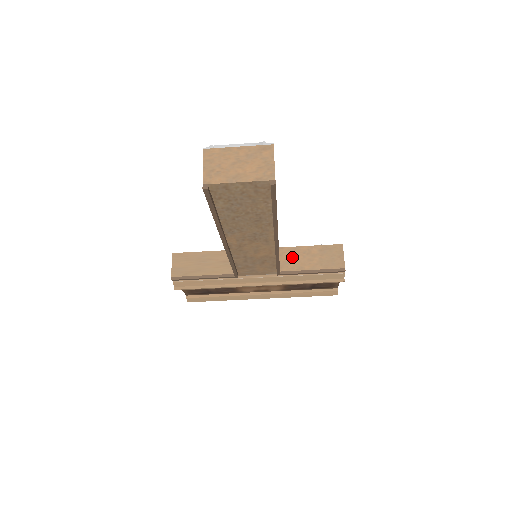
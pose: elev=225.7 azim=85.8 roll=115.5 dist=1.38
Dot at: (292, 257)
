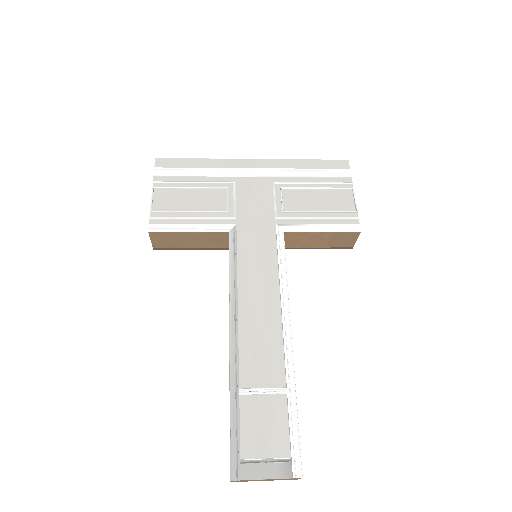
Dot at: (297, 239)
